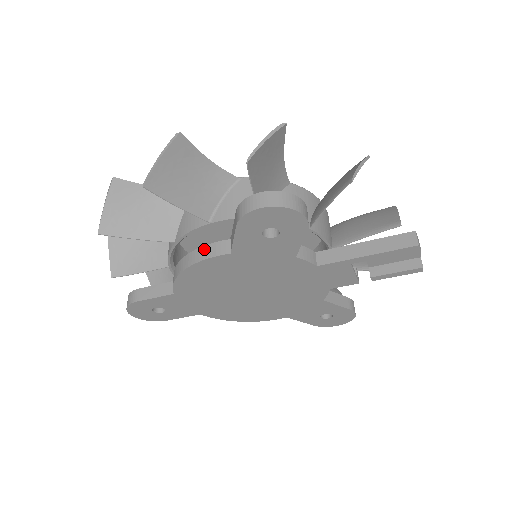
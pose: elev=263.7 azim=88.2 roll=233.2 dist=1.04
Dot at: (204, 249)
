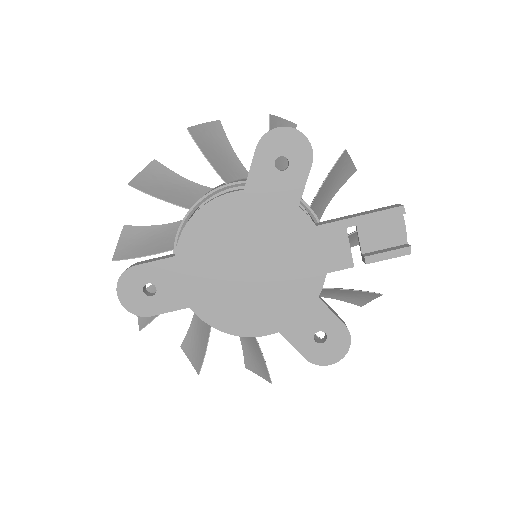
Dot at: (219, 195)
